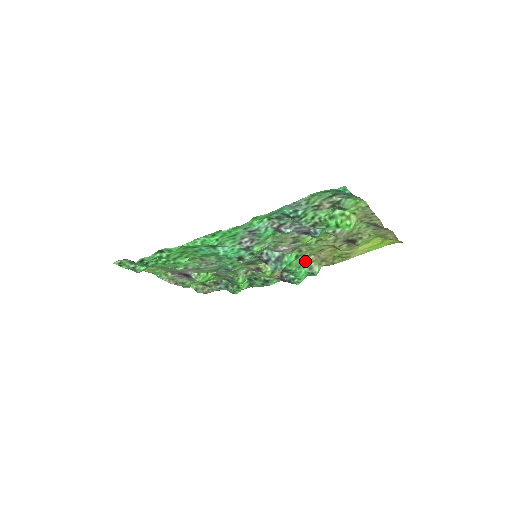
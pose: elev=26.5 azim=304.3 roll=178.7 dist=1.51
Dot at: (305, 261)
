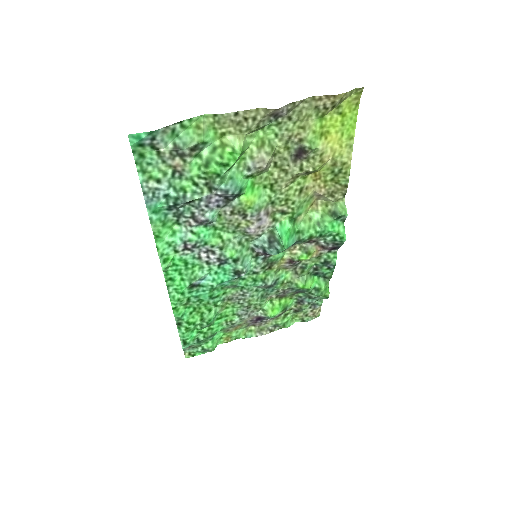
Dot at: (318, 213)
